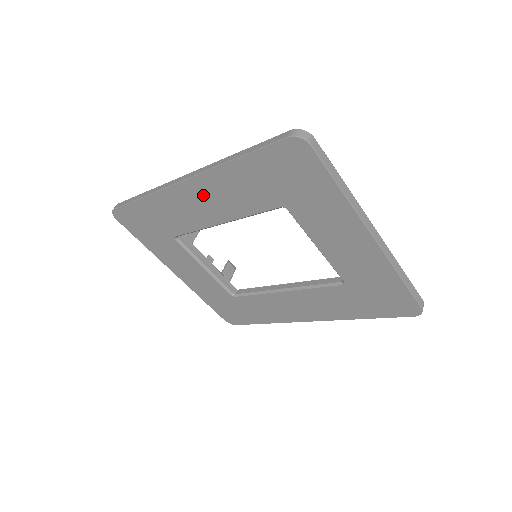
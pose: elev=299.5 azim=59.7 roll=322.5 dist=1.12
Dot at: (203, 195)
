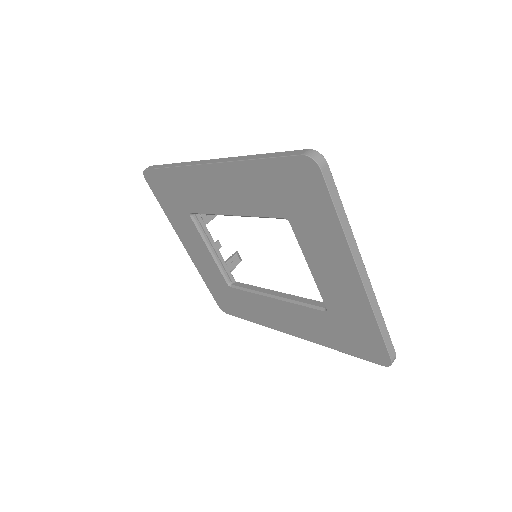
Dot at: (221, 183)
